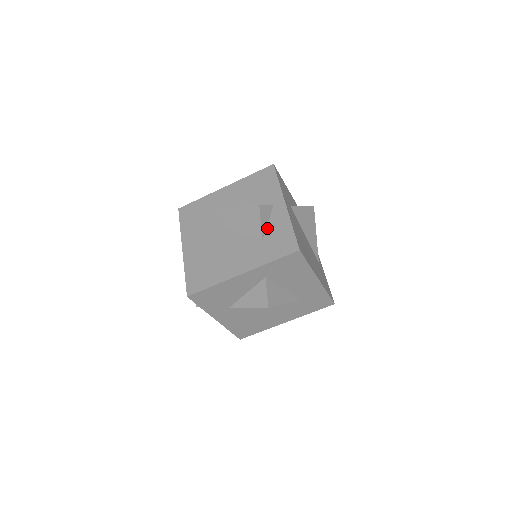
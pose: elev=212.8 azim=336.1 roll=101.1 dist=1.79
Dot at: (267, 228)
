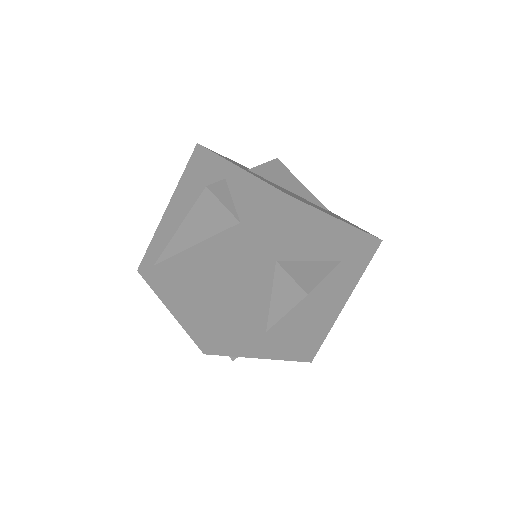
Dot at: (236, 206)
